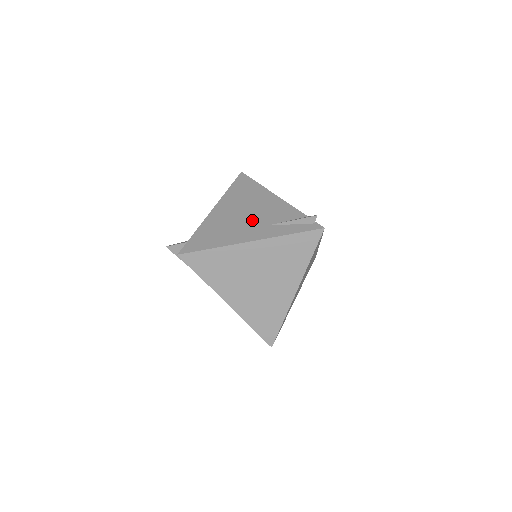
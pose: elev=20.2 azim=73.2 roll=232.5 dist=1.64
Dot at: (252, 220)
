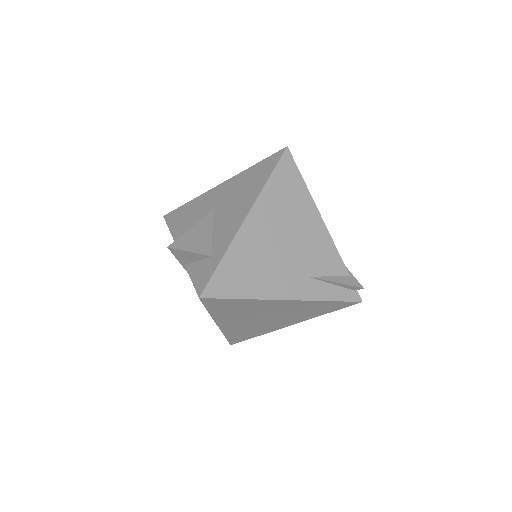
Dot at: (293, 260)
